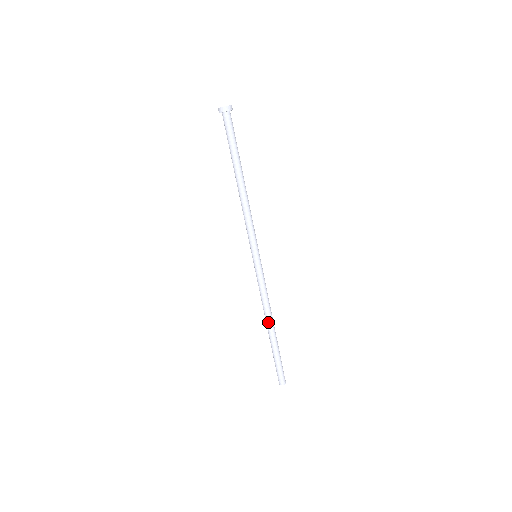
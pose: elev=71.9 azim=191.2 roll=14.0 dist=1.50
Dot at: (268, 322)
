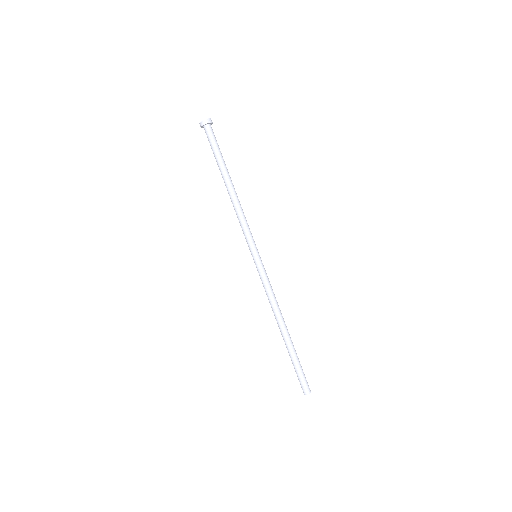
Dot at: (278, 324)
